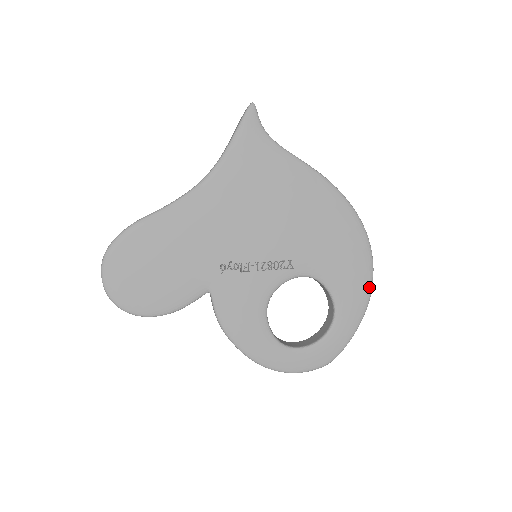
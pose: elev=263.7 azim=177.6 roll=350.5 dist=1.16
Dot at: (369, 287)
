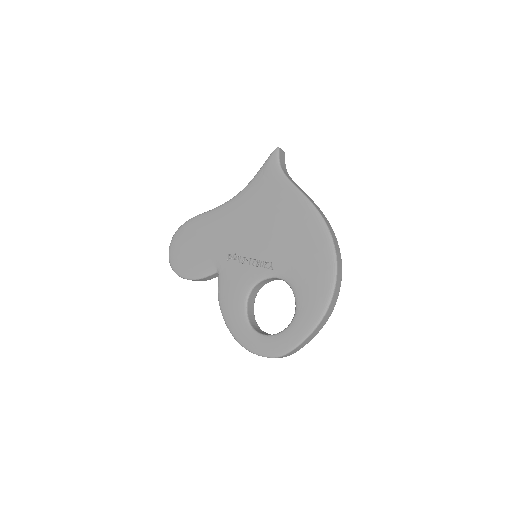
Dot at: (326, 302)
